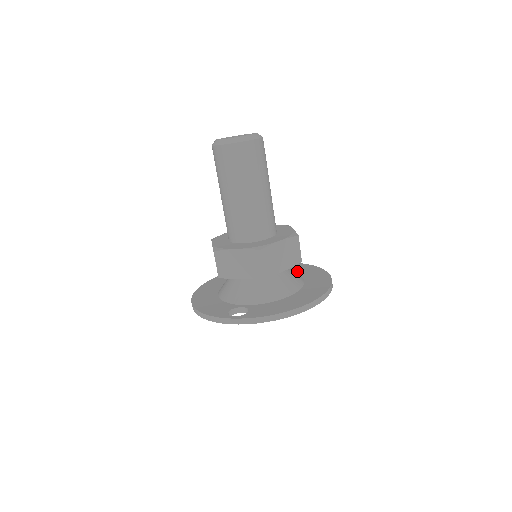
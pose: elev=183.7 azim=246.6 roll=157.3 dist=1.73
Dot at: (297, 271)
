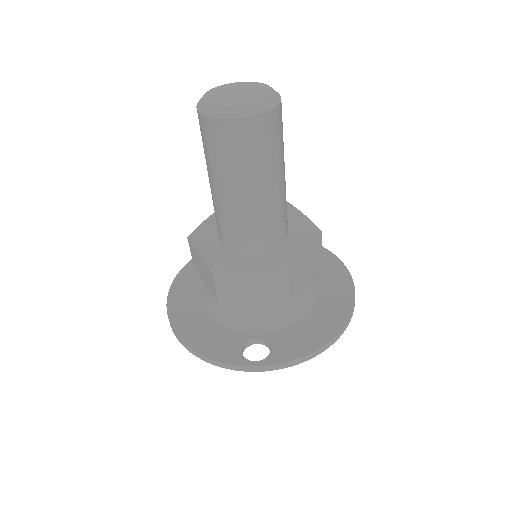
Dot at: occluded
